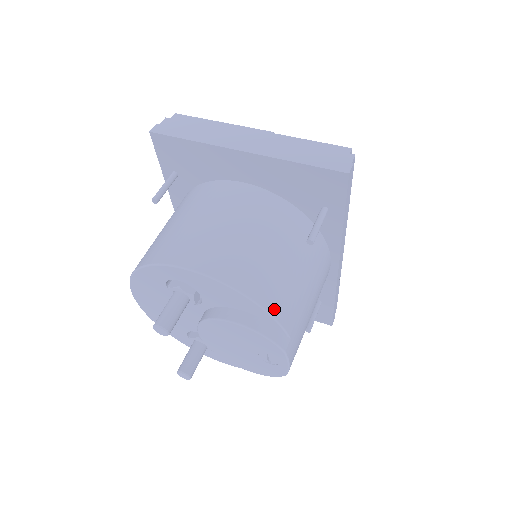
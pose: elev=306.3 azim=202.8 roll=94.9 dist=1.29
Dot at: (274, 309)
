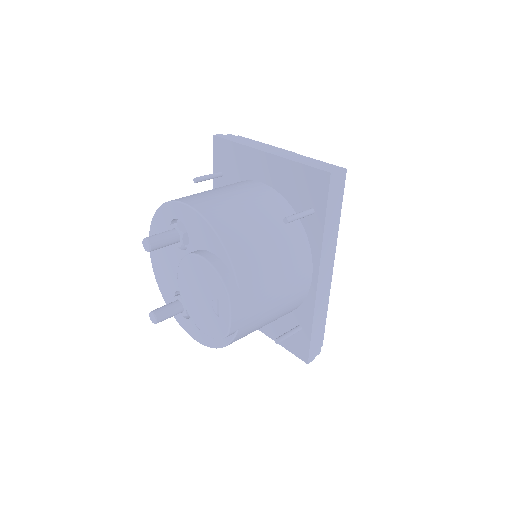
Dot at: (234, 254)
